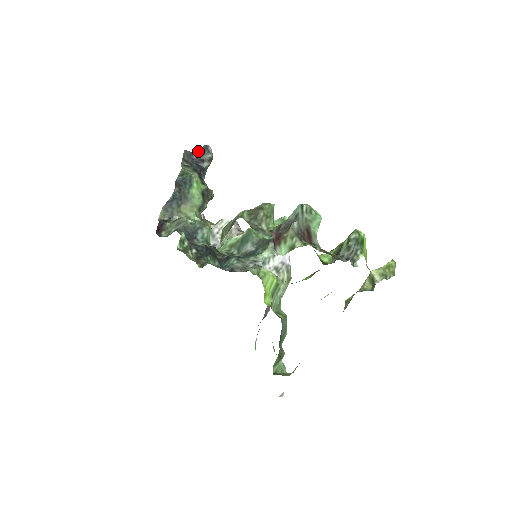
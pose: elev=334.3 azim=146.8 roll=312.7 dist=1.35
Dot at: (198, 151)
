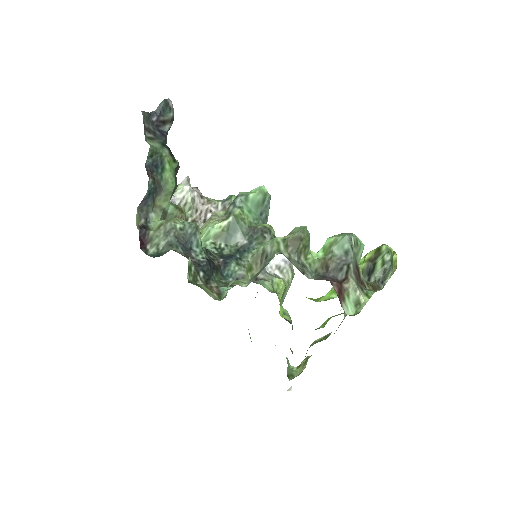
Dot at: (157, 109)
